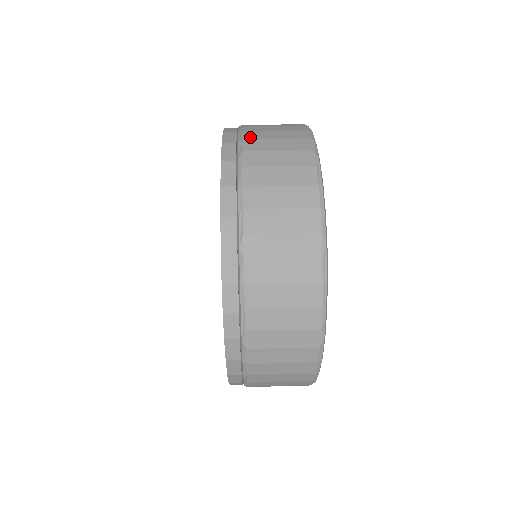
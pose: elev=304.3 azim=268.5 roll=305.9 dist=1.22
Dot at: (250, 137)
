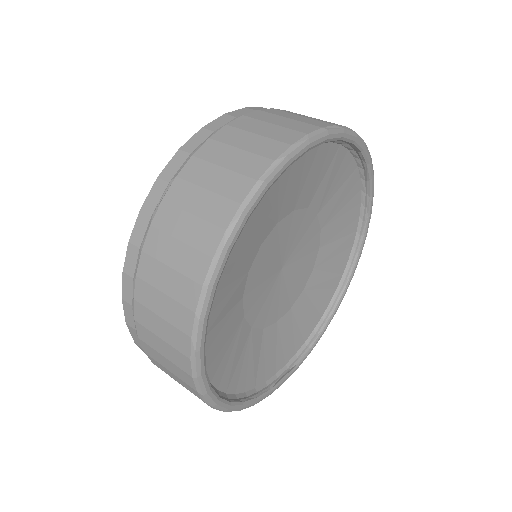
Dot at: (253, 115)
